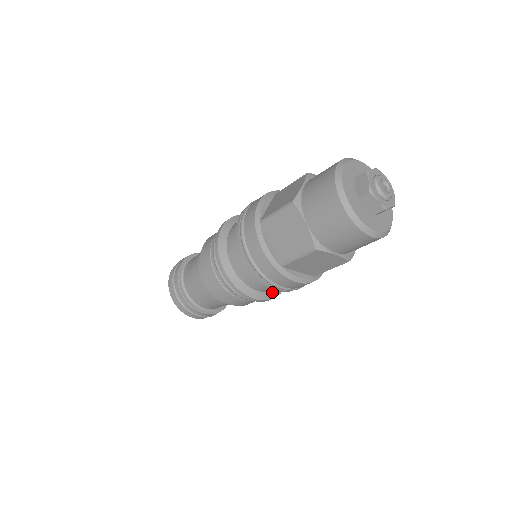
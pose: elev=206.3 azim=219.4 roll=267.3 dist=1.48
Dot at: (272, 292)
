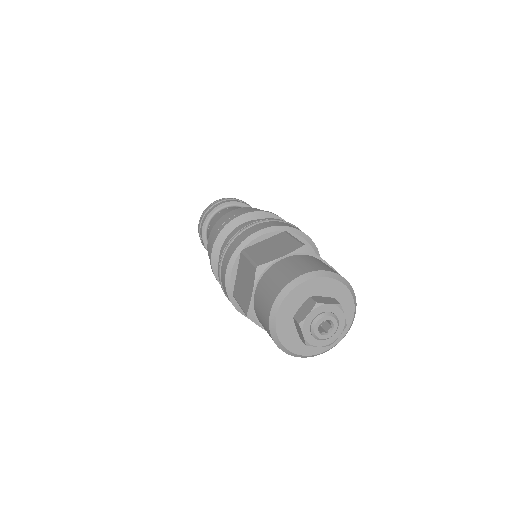
Dot at: occluded
